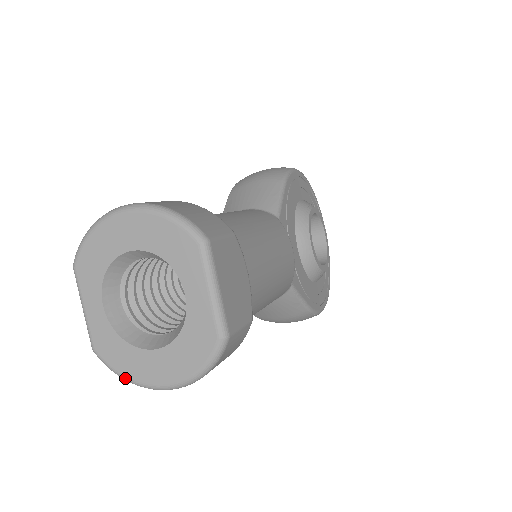
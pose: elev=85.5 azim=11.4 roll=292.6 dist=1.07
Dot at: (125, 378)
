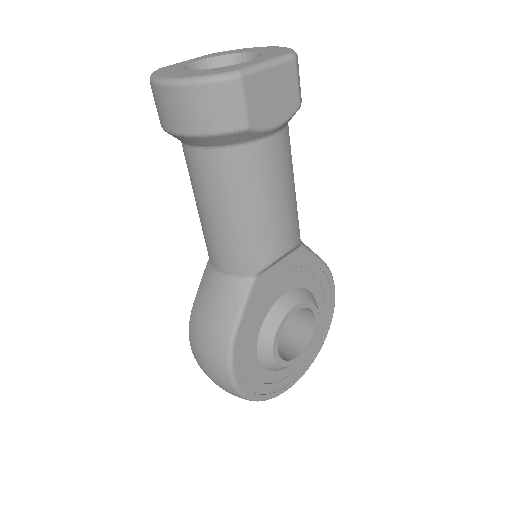
Dot at: (153, 75)
